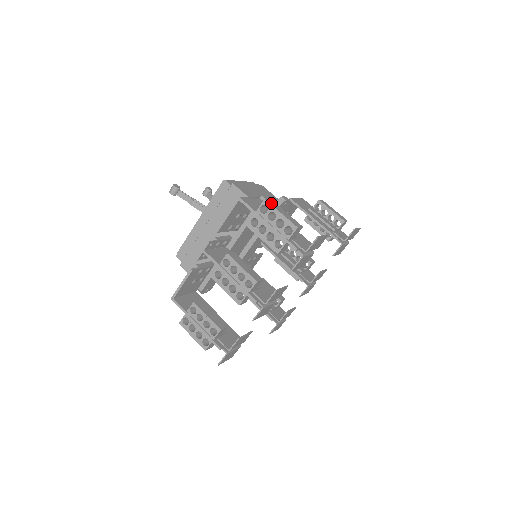
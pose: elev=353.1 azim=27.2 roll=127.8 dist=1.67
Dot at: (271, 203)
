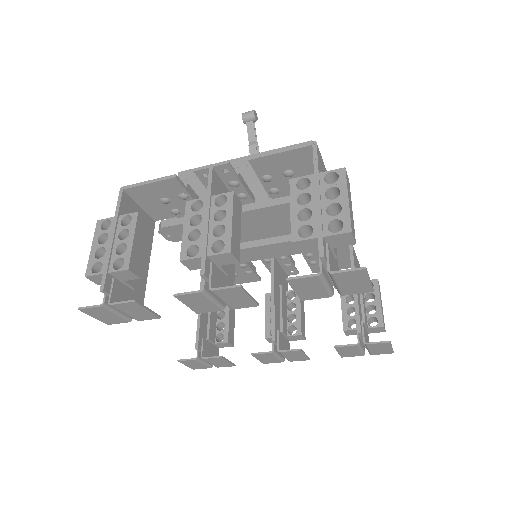
Dot at: (347, 179)
